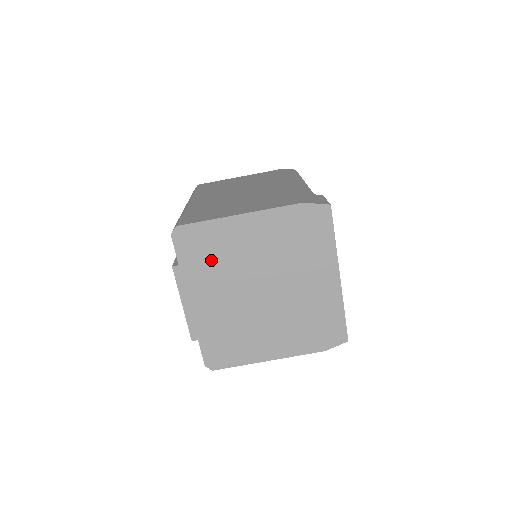
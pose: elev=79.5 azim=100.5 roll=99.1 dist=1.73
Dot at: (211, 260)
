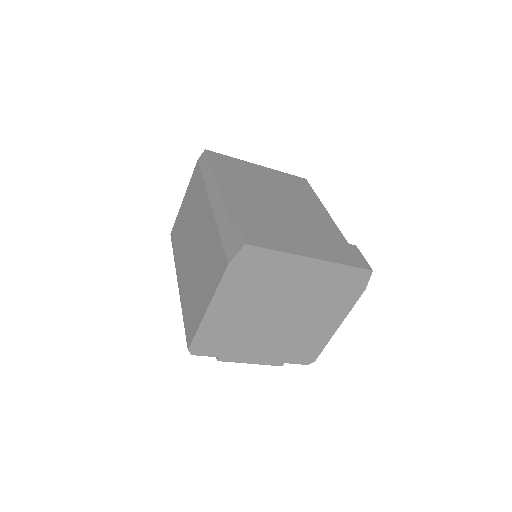
Dot at: (230, 338)
